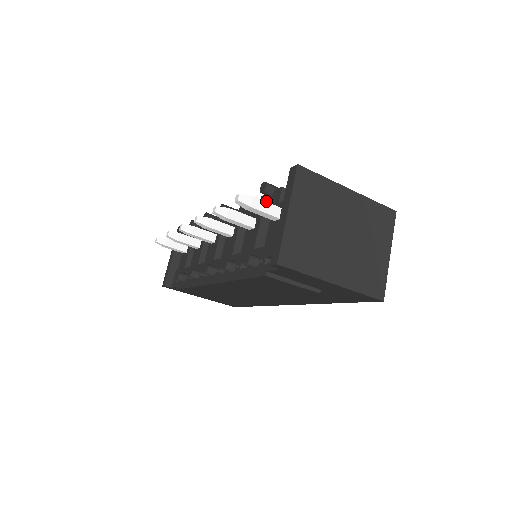
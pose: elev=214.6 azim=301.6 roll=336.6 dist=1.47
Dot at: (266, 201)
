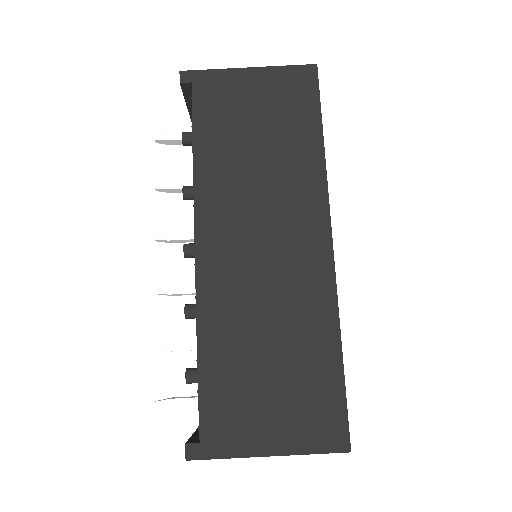
Dot at: occluded
